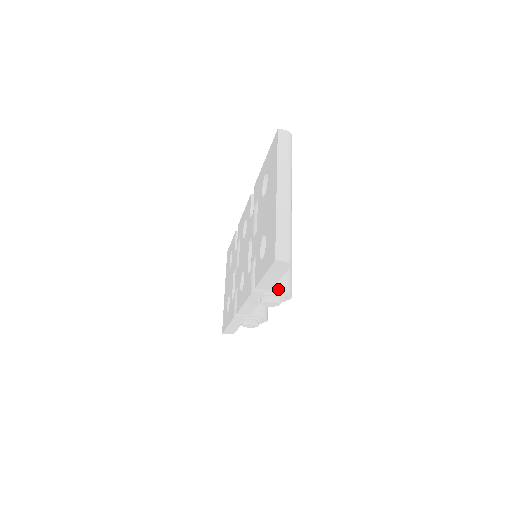
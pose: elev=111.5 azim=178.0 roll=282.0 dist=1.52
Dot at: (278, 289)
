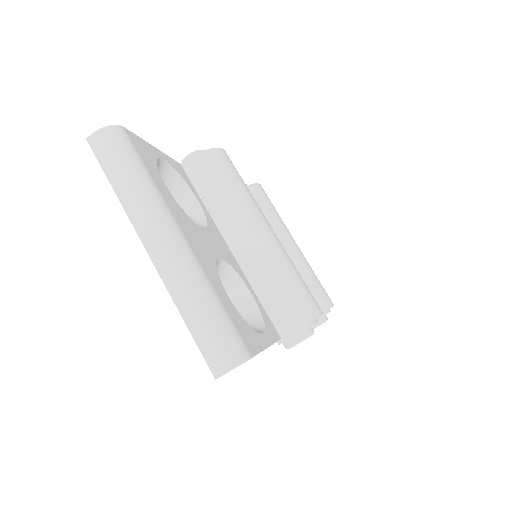
Dot at: (290, 330)
